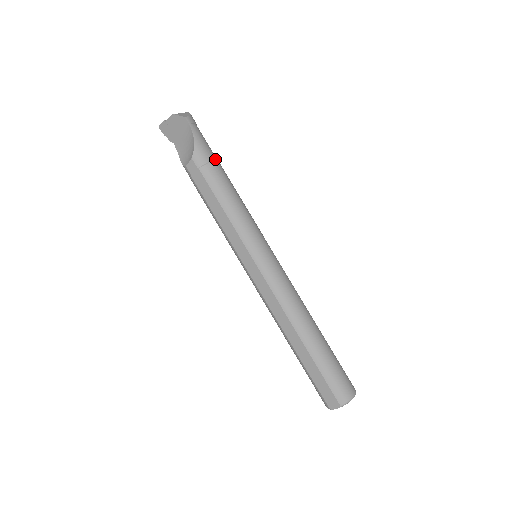
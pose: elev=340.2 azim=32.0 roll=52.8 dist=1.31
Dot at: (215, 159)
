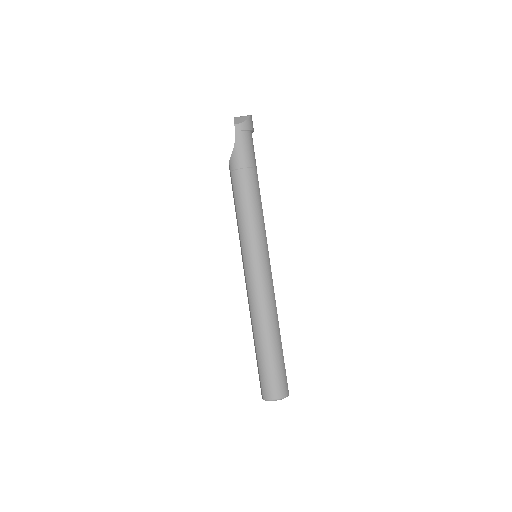
Dot at: (247, 166)
